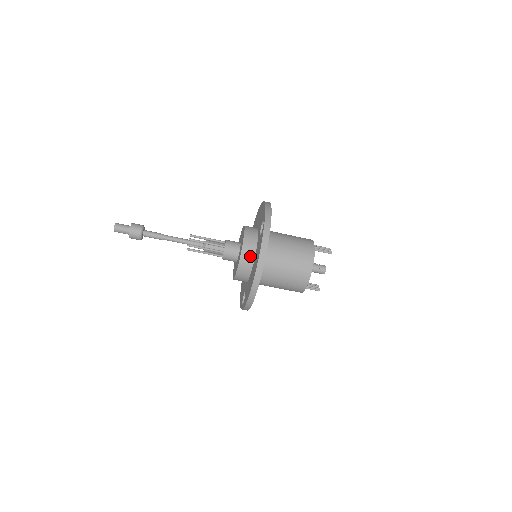
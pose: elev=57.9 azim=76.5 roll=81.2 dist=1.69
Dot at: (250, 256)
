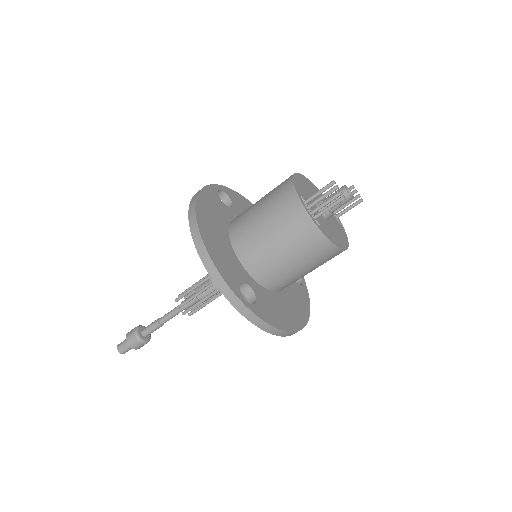
Dot at: occluded
